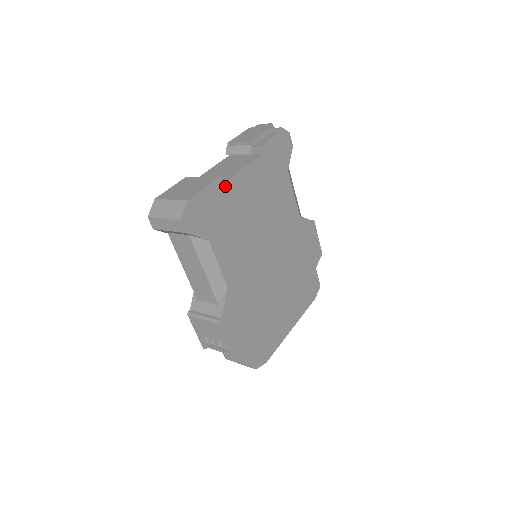
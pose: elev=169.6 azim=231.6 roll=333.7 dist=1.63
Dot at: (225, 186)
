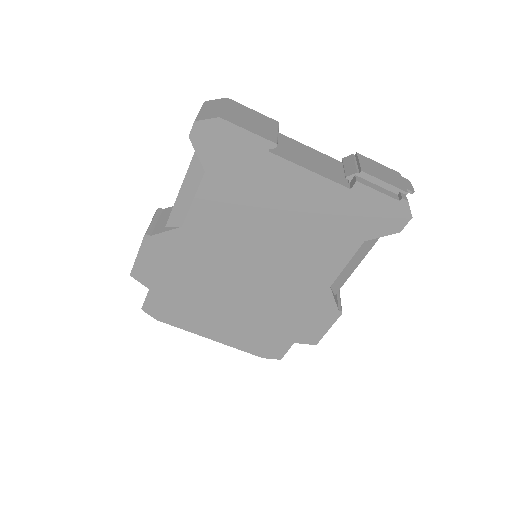
Dot at: (274, 158)
